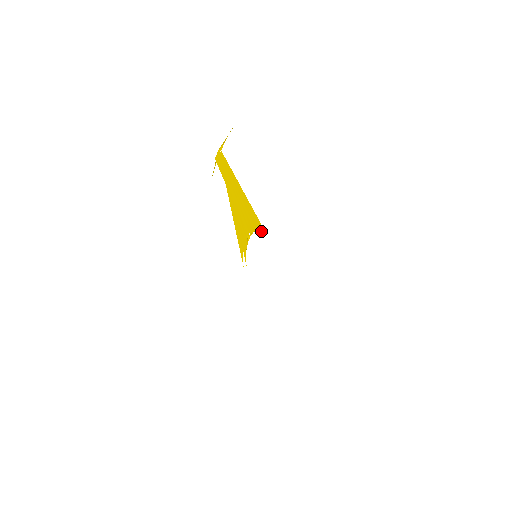
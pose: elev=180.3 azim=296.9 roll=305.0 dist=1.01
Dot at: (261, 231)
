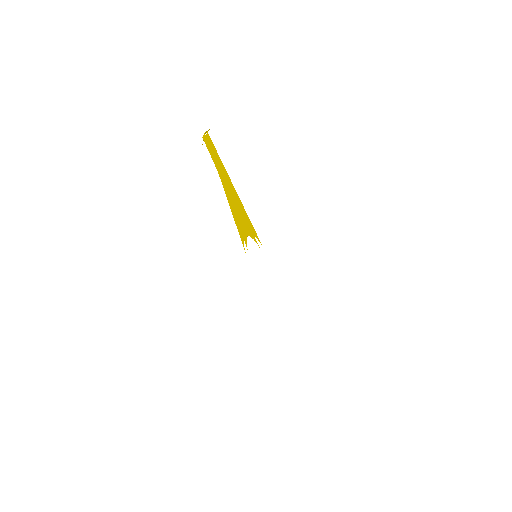
Dot at: occluded
